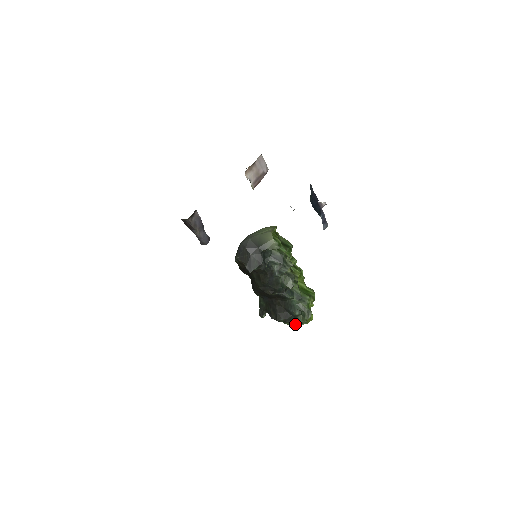
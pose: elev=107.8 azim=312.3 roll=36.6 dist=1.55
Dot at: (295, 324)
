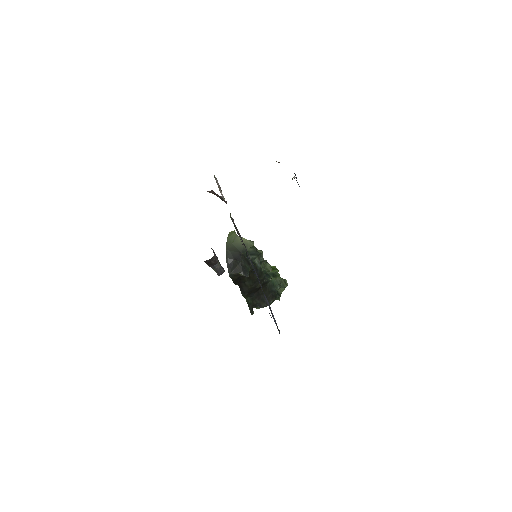
Dot at: (279, 298)
